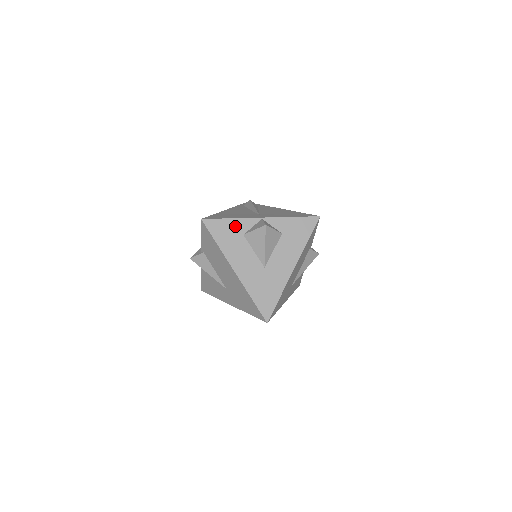
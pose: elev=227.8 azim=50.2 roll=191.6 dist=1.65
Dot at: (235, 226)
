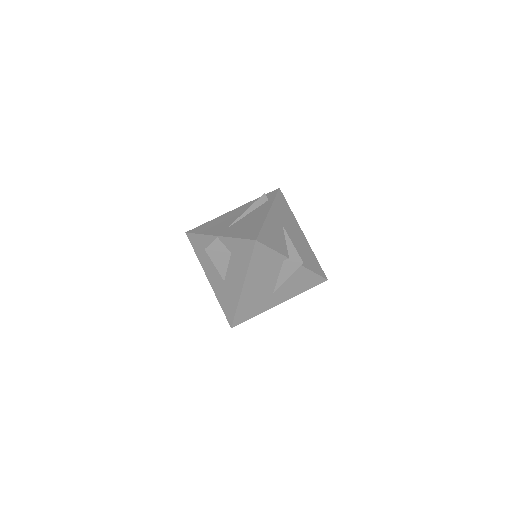
Dot at: (203, 241)
